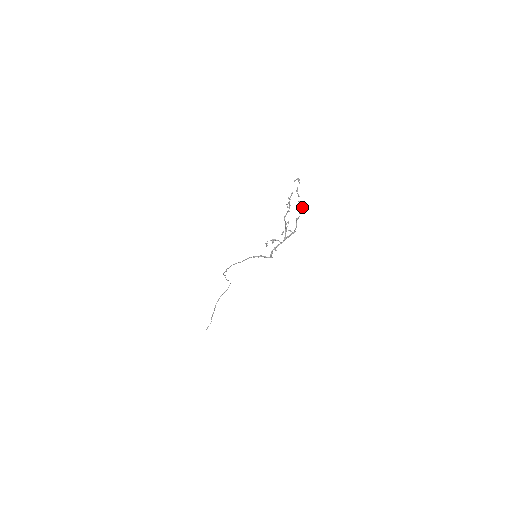
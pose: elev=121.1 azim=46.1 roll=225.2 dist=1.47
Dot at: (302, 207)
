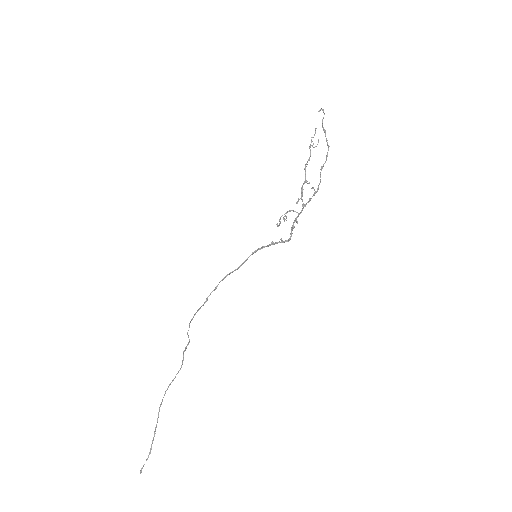
Dot at: (328, 147)
